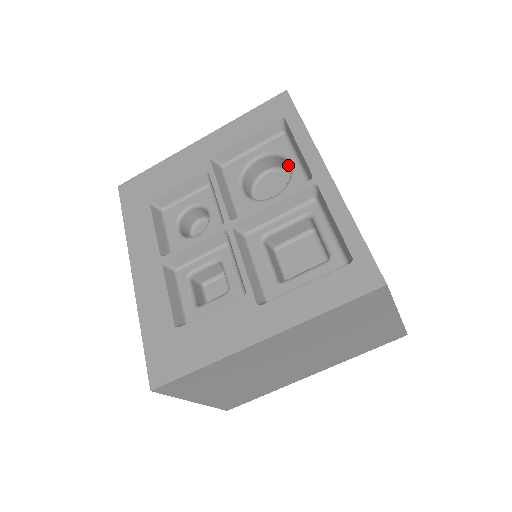
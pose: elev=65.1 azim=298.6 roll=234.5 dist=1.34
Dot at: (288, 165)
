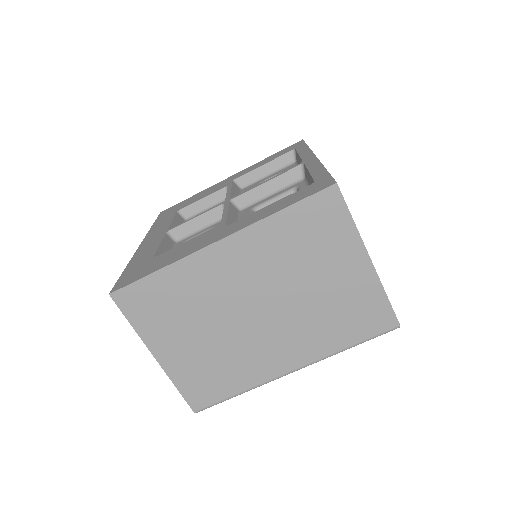
Dot at: occluded
